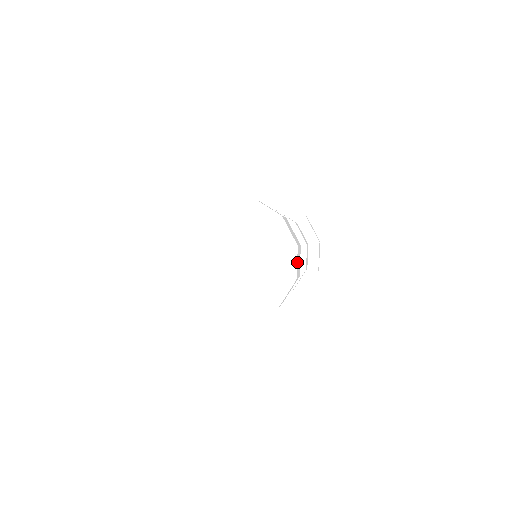
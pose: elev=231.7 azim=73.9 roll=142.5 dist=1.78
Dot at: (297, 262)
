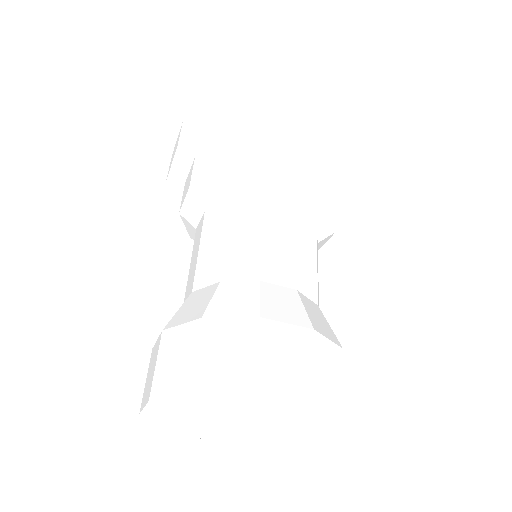
Dot at: occluded
